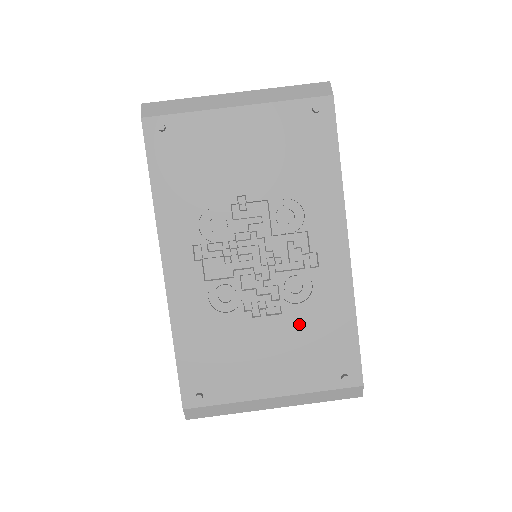
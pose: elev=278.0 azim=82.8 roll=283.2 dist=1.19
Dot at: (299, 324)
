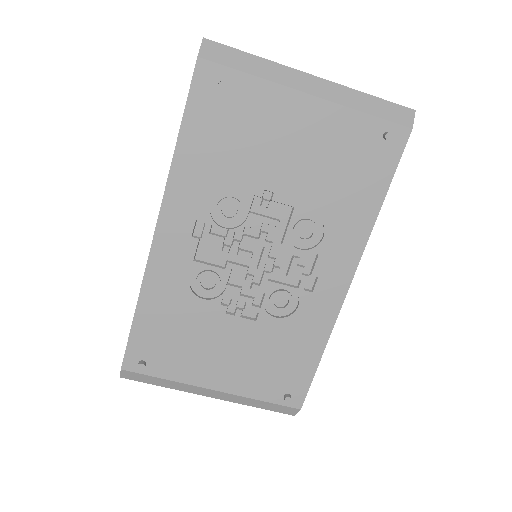
Dot at: (268, 336)
